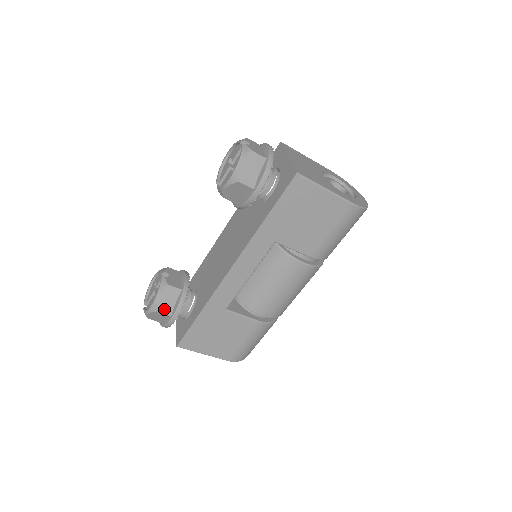
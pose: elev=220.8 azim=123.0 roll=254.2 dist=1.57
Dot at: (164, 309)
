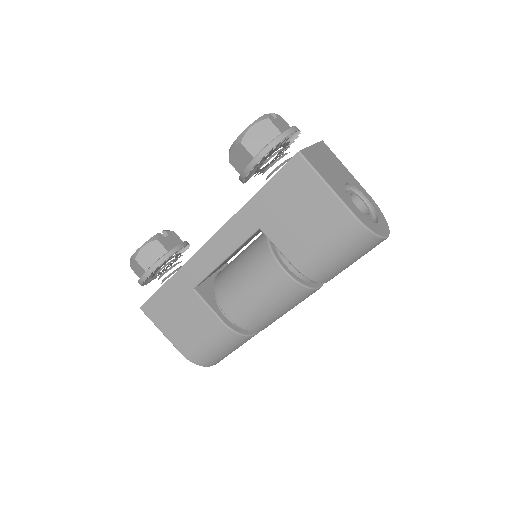
Dot at: (142, 261)
